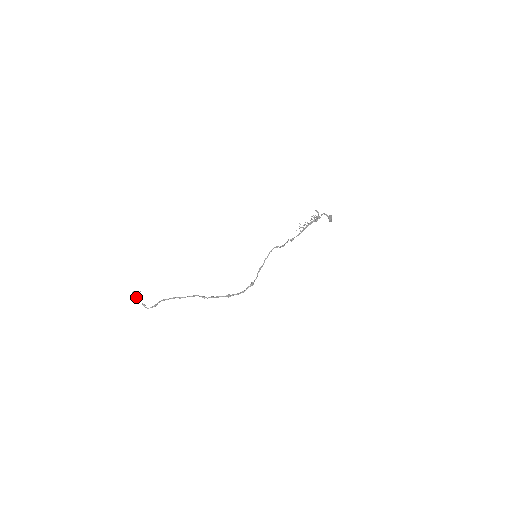
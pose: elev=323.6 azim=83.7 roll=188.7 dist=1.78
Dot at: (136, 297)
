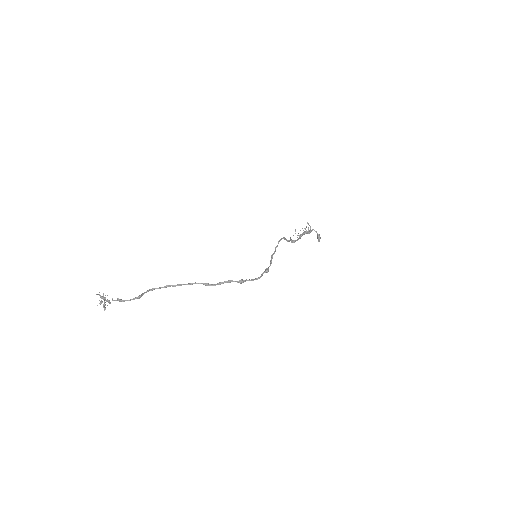
Dot at: (100, 304)
